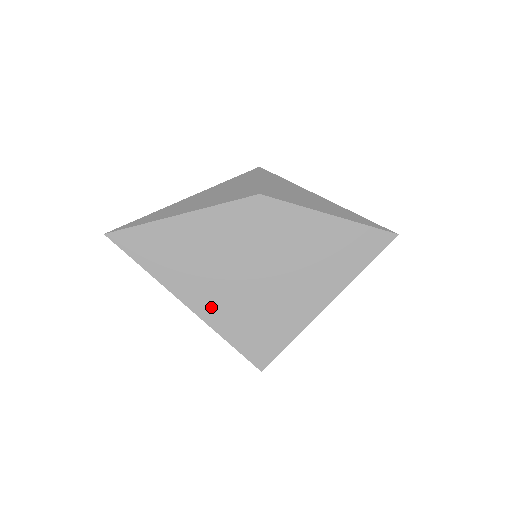
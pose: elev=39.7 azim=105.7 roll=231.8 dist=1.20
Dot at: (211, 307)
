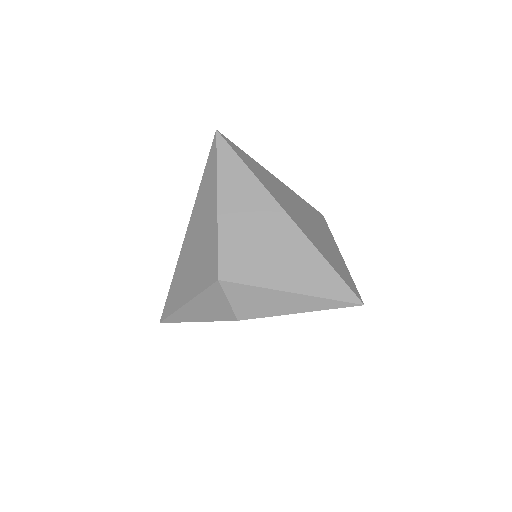
Dot at: occluded
